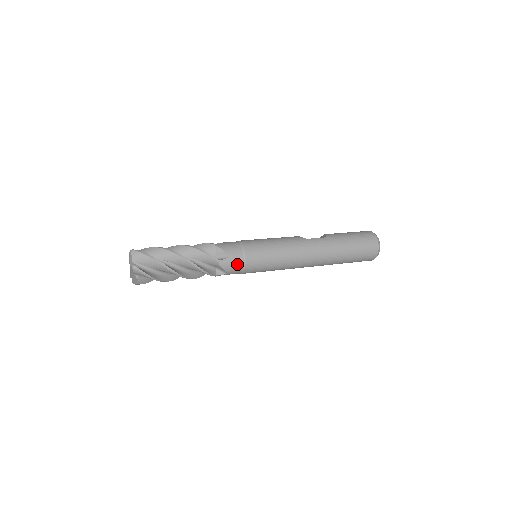
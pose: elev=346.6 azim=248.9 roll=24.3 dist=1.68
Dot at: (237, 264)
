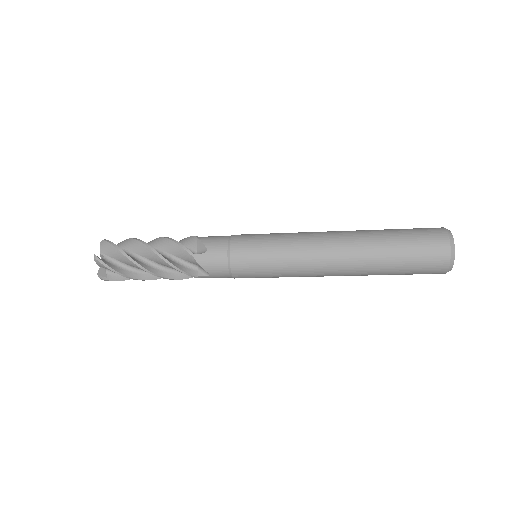
Dot at: (220, 239)
